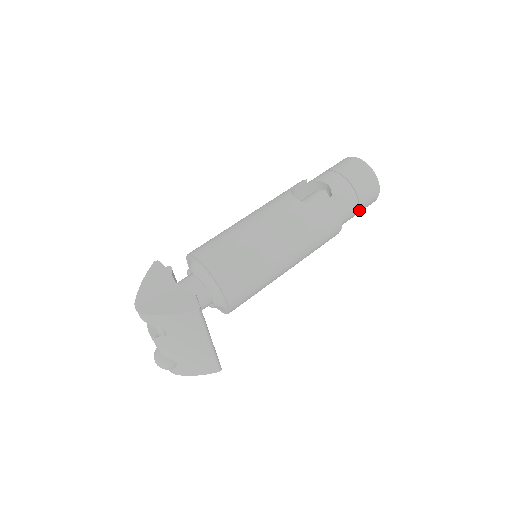
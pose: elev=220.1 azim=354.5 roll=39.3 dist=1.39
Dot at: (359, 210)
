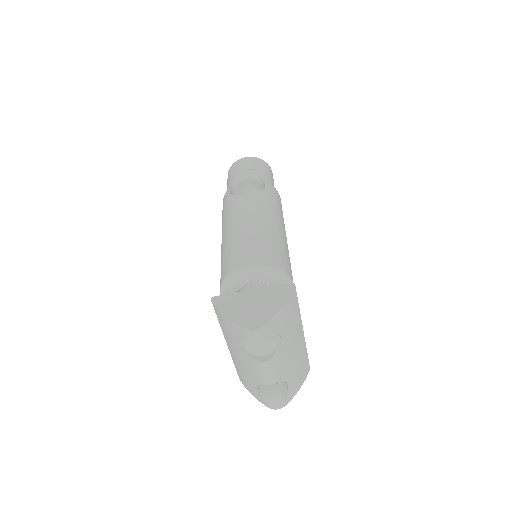
Dot at: occluded
